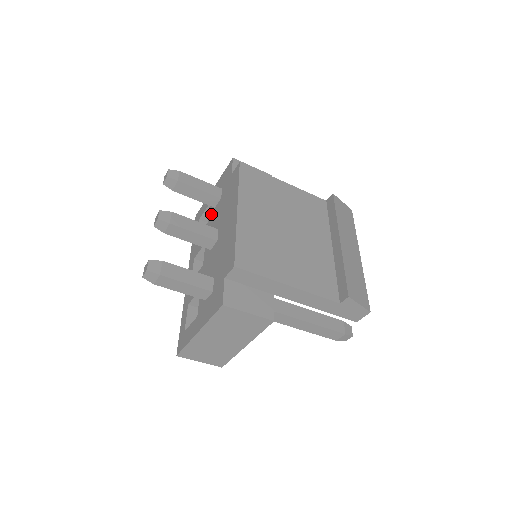
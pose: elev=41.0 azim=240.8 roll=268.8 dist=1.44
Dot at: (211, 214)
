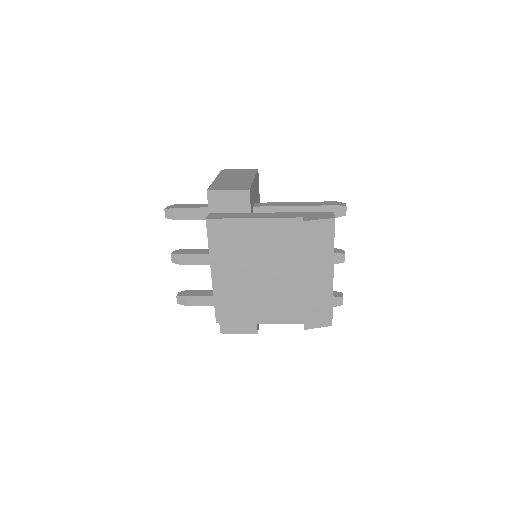
Dot at: occluded
